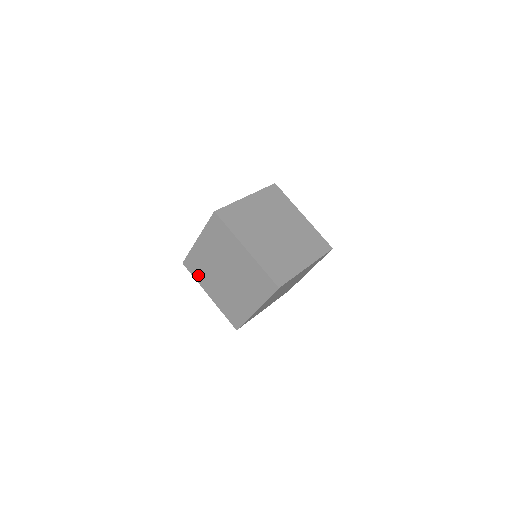
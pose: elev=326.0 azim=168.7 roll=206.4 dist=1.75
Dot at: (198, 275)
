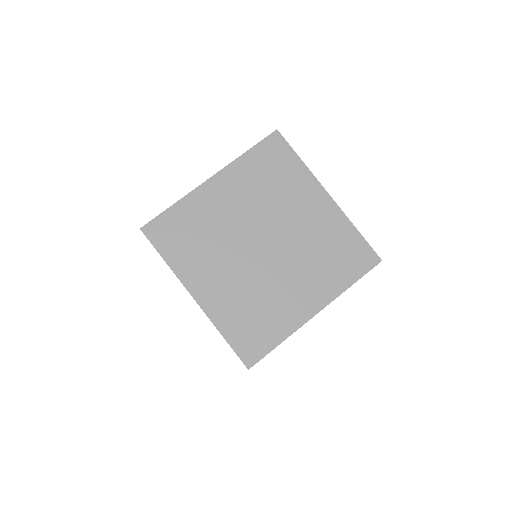
Dot at: (180, 252)
